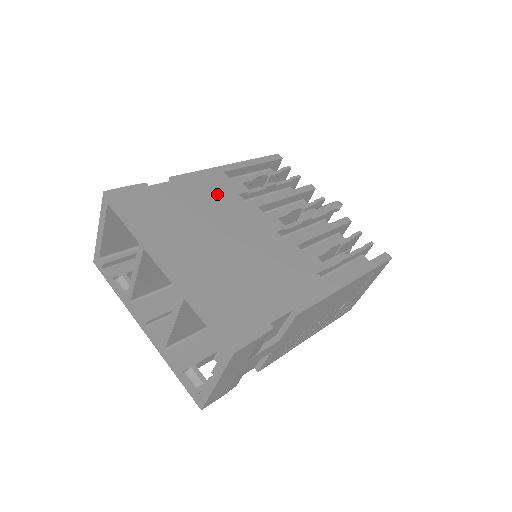
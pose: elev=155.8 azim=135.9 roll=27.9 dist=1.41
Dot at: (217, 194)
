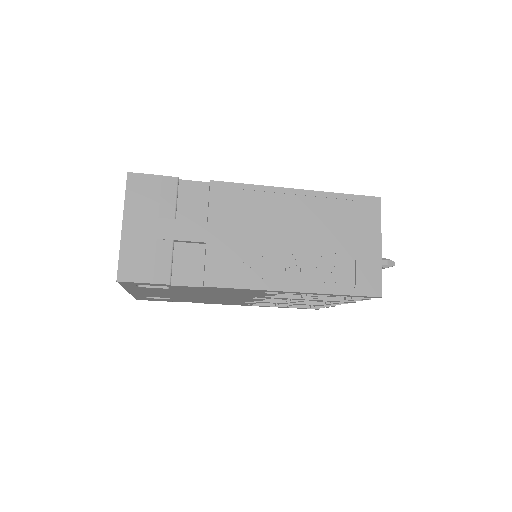
Dot at: occluded
